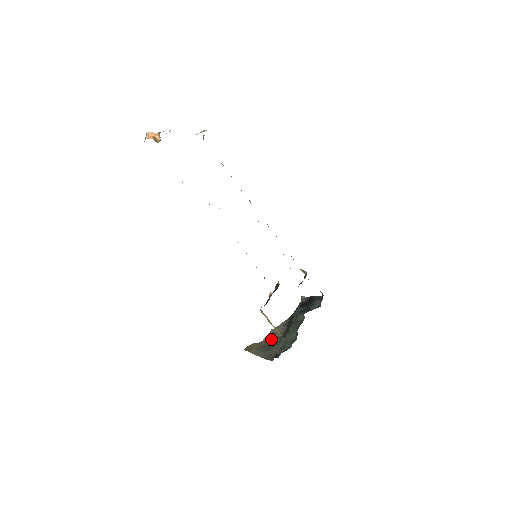
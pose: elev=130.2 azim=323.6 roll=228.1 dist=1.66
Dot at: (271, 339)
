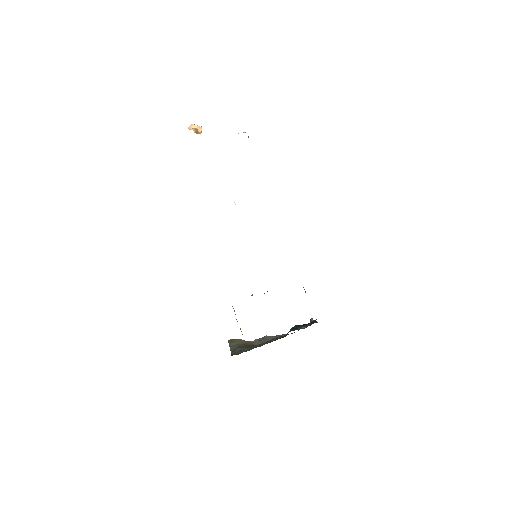
Dot at: (257, 342)
